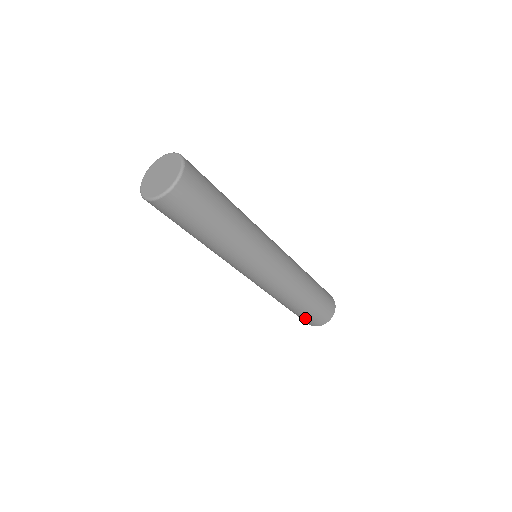
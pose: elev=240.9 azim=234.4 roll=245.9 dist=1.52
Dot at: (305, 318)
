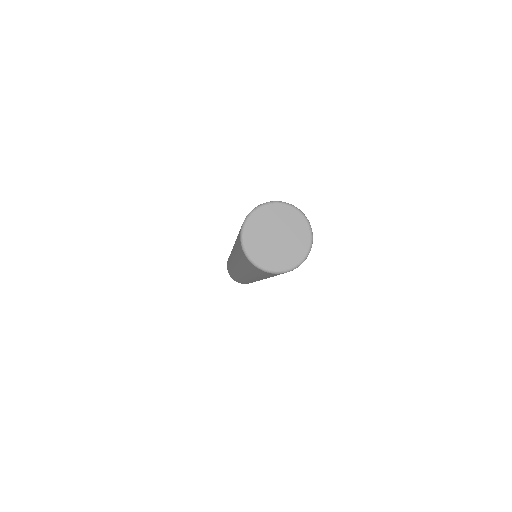
Dot at: (235, 279)
